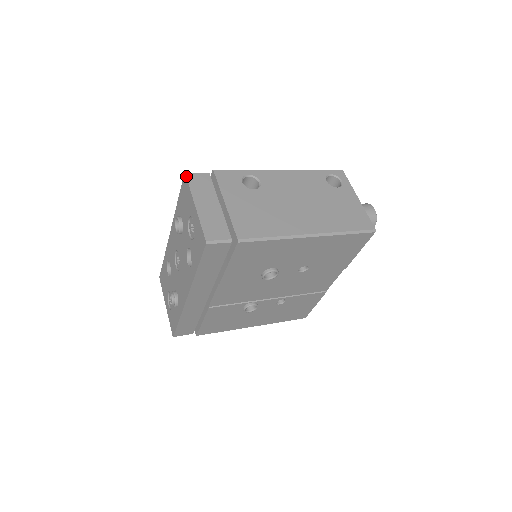
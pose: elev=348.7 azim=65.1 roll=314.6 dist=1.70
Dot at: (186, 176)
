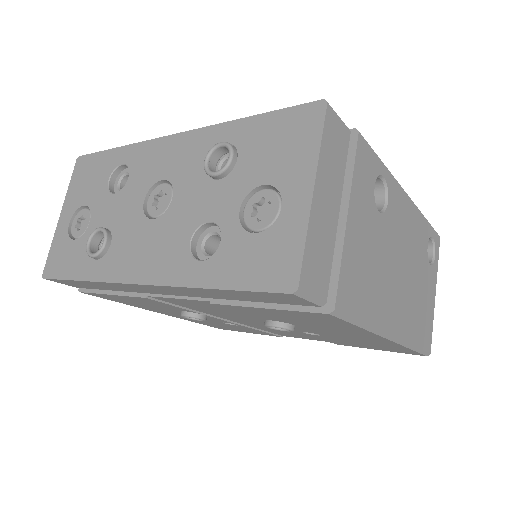
Dot at: (326, 110)
